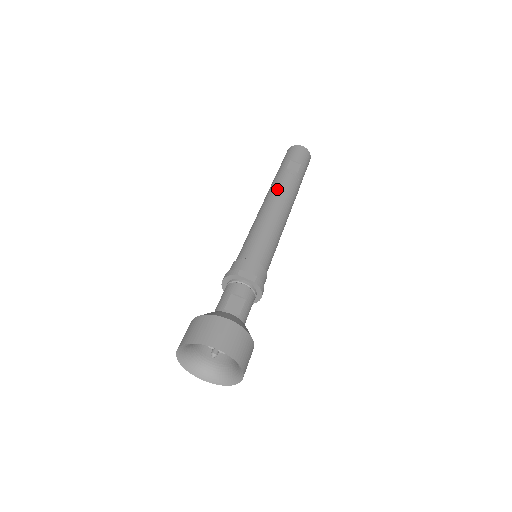
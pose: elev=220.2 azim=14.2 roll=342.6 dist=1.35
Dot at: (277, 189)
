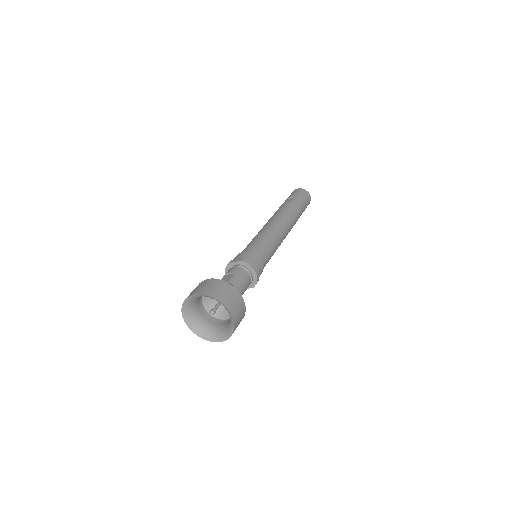
Dot at: (272, 216)
